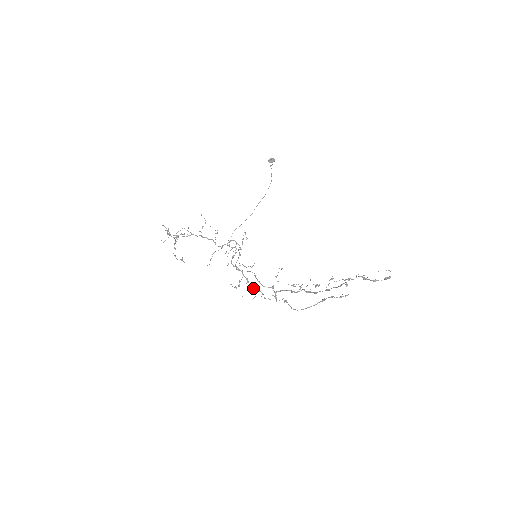
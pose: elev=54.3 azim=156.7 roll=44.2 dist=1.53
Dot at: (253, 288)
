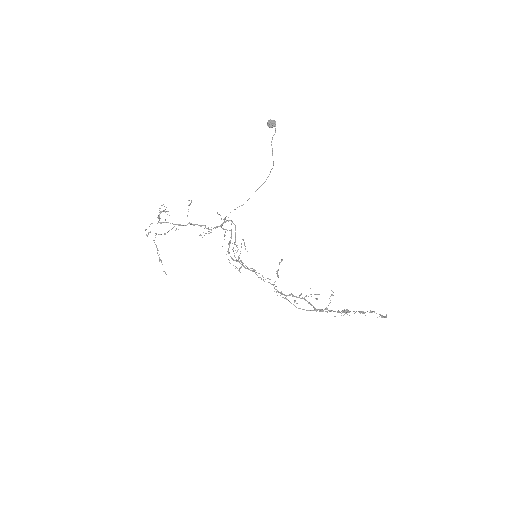
Dot at: (252, 271)
